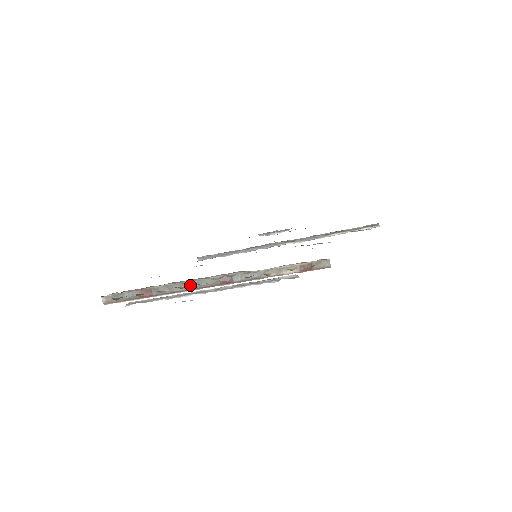
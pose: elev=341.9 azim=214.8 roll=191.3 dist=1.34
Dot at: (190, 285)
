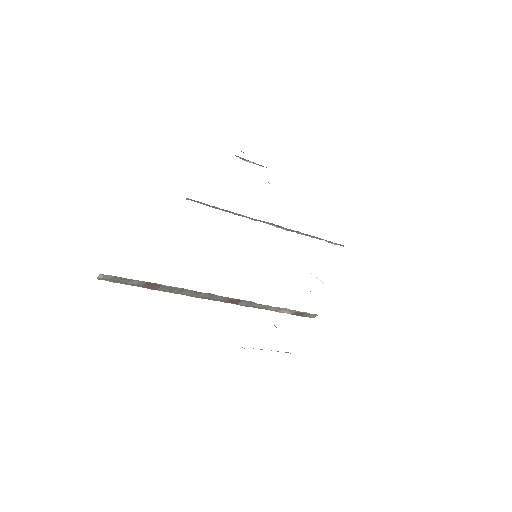
Dot at: (200, 295)
